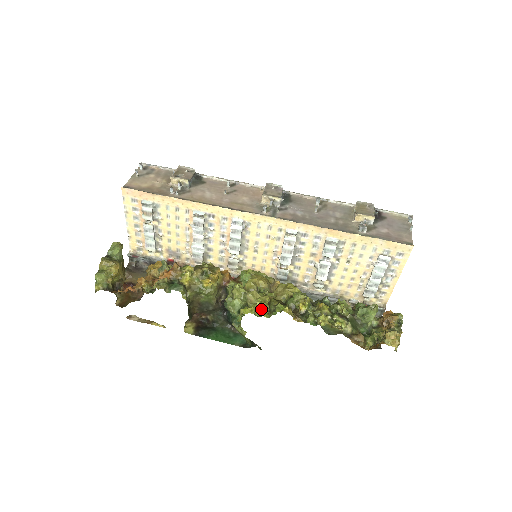
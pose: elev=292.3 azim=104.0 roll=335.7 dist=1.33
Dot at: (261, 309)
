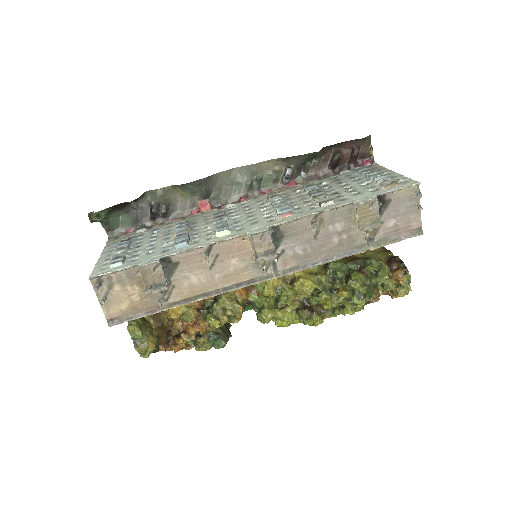
Dot at: (293, 320)
